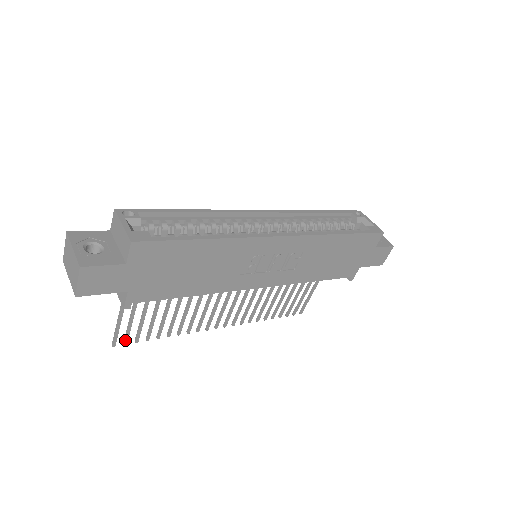
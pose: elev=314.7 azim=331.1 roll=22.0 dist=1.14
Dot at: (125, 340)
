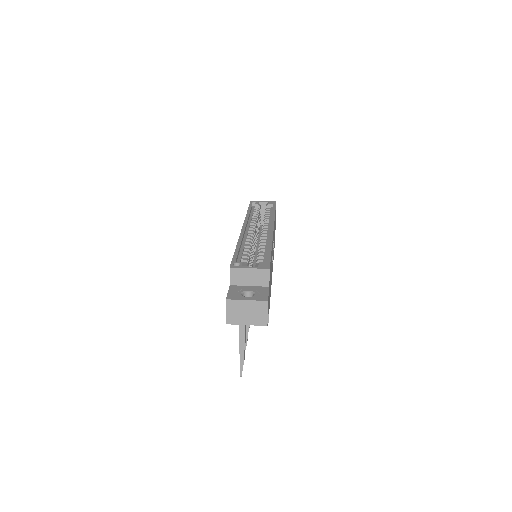
Dot at: (242, 366)
